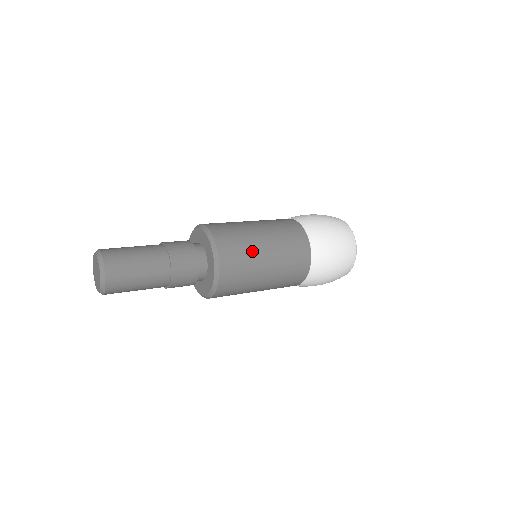
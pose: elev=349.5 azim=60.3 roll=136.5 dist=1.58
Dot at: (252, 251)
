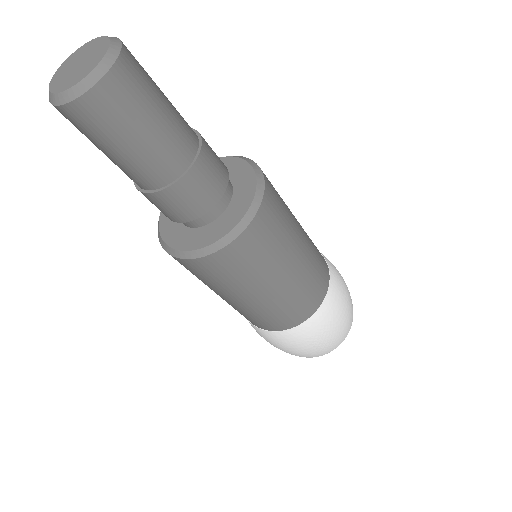
Dot at: occluded
